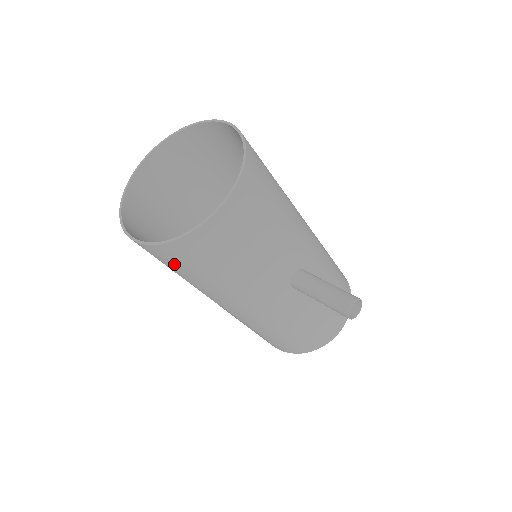
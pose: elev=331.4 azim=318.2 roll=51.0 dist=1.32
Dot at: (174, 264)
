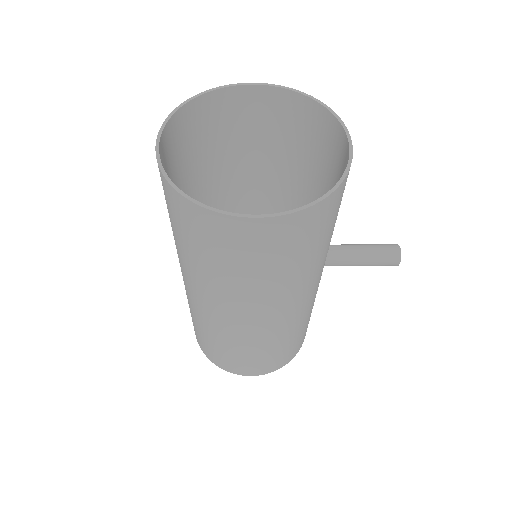
Dot at: (291, 244)
